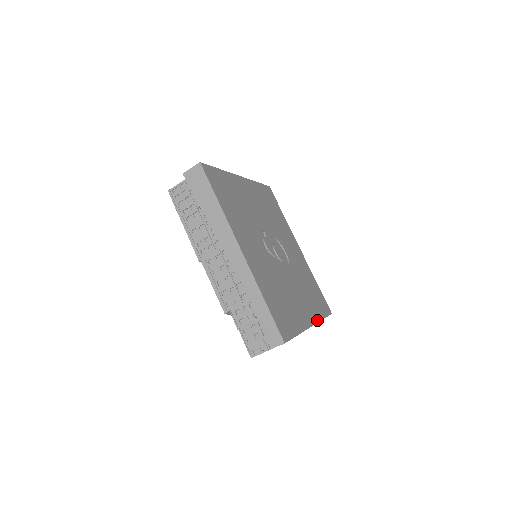
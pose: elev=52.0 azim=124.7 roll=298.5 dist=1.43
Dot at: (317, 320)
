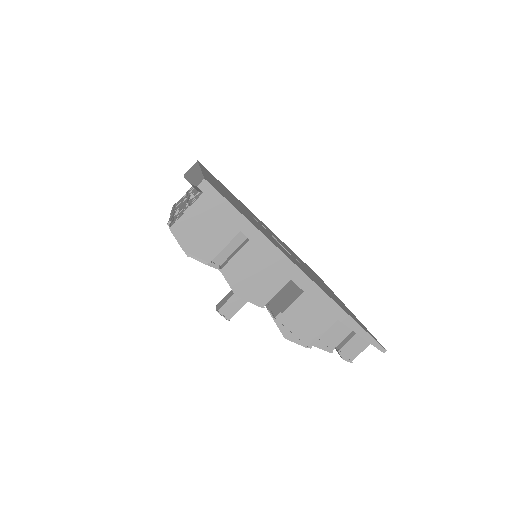
Dot at: (325, 292)
